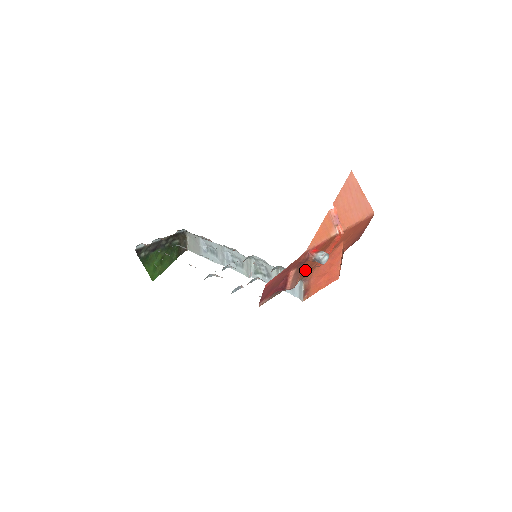
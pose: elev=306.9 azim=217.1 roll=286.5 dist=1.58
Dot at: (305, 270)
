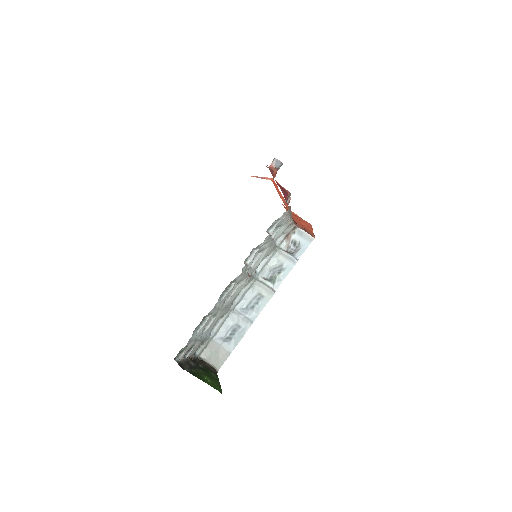
Dot at: occluded
